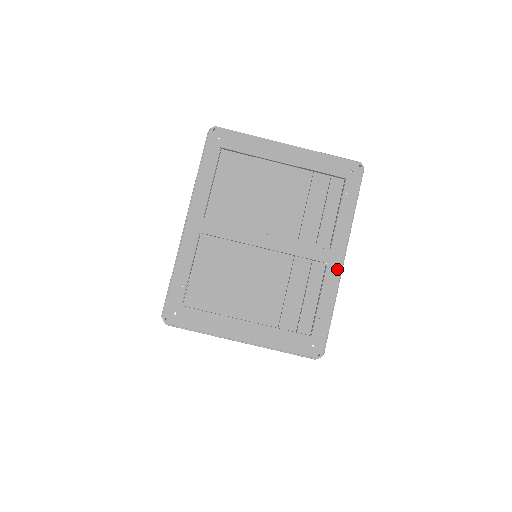
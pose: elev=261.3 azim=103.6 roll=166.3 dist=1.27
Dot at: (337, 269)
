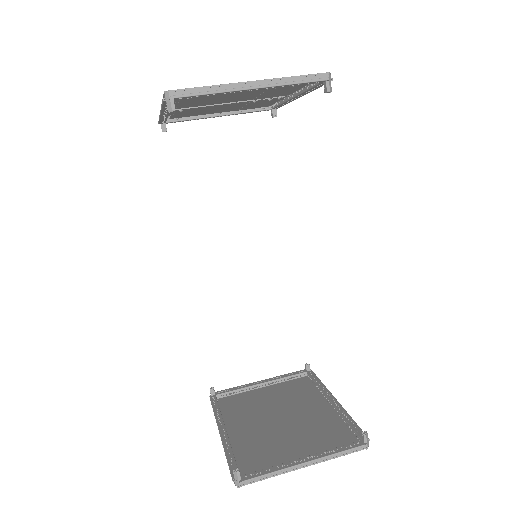
Dot at: occluded
